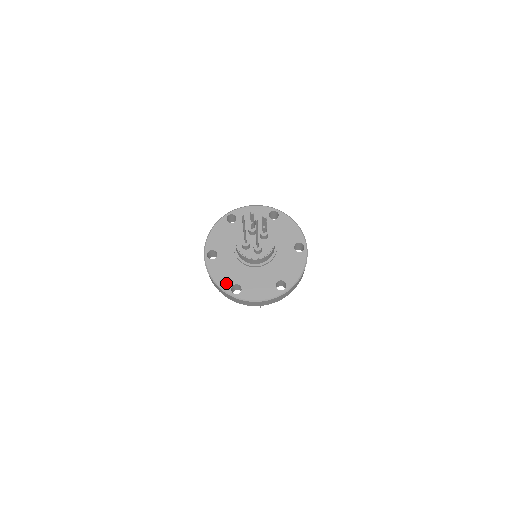
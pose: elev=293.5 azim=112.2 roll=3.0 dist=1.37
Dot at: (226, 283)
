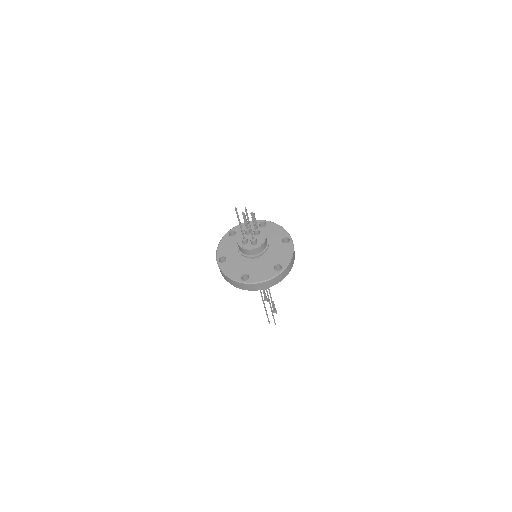
Dot at: (237, 275)
